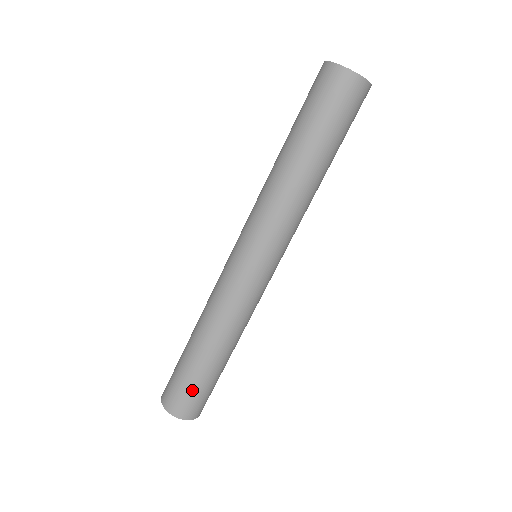
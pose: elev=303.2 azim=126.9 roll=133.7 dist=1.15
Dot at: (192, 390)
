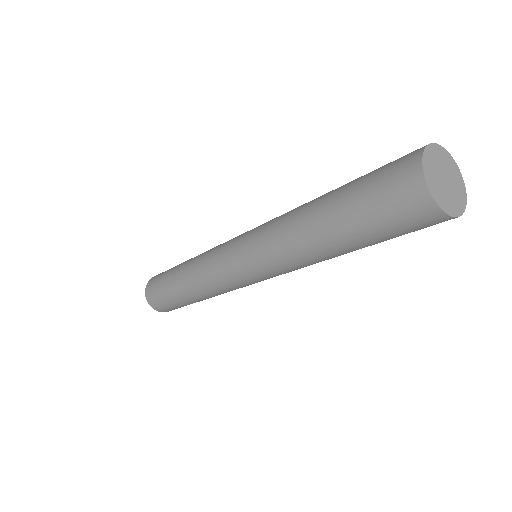
Dot at: (170, 305)
